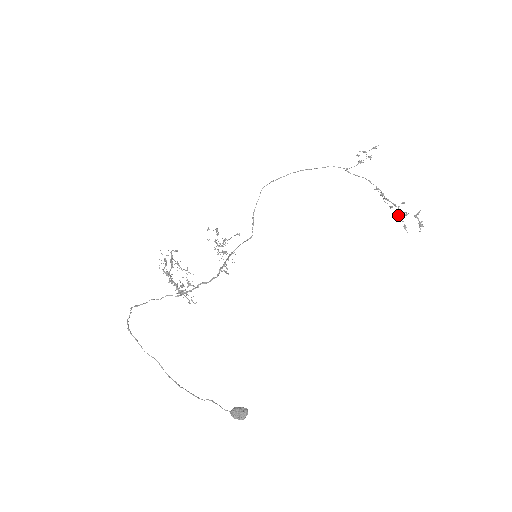
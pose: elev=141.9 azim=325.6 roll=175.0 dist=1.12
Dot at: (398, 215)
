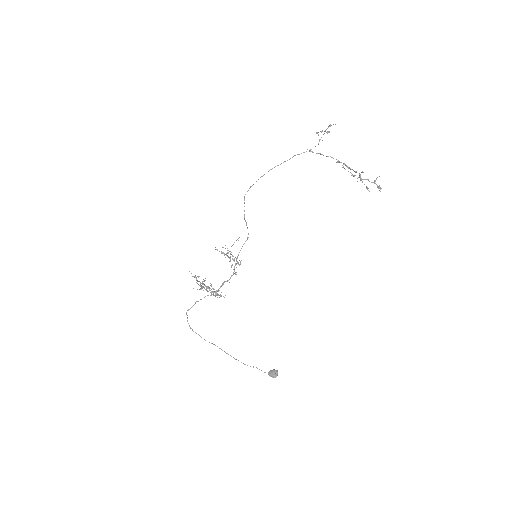
Dot at: (361, 178)
